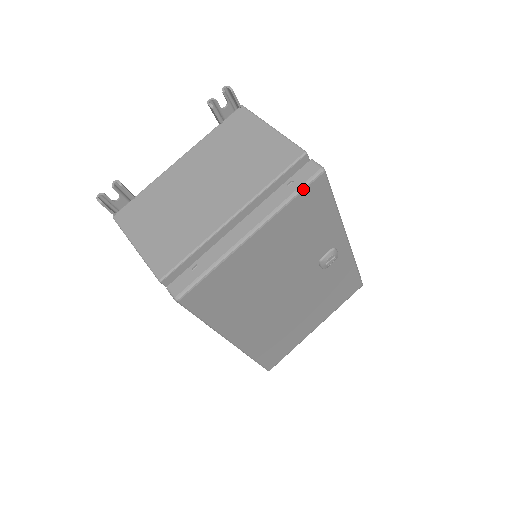
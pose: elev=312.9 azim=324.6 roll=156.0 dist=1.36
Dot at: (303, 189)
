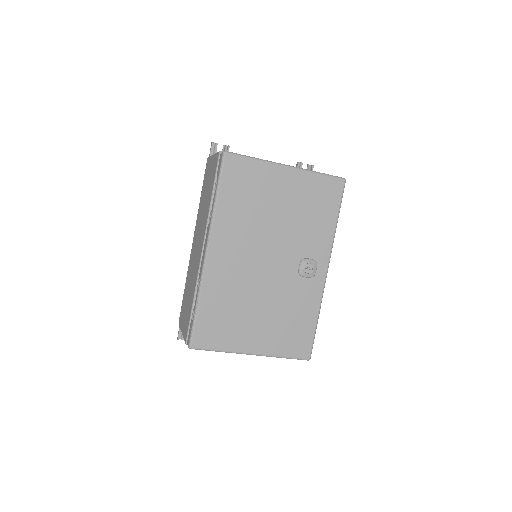
Dot at: (329, 176)
